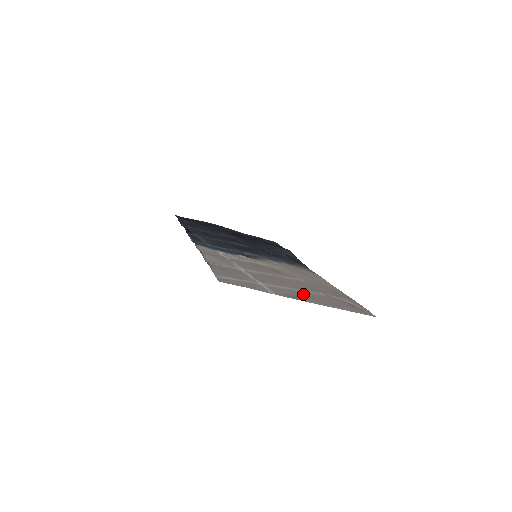
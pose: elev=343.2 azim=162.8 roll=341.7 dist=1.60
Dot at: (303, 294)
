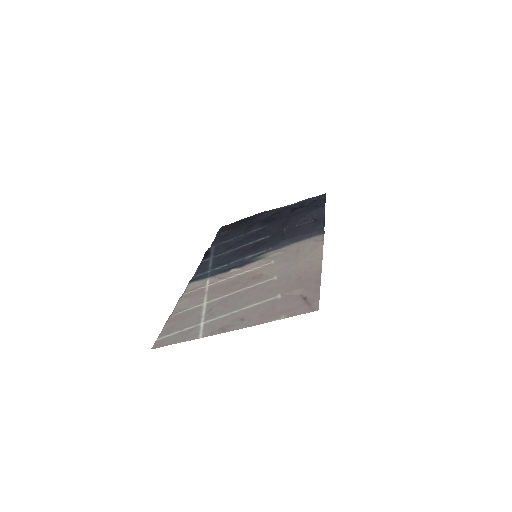
Dot at: (244, 314)
